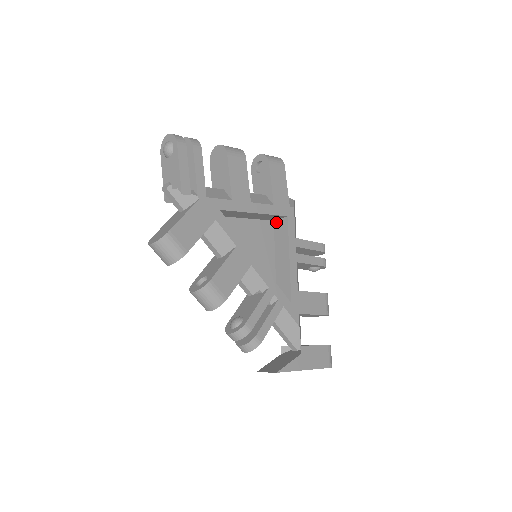
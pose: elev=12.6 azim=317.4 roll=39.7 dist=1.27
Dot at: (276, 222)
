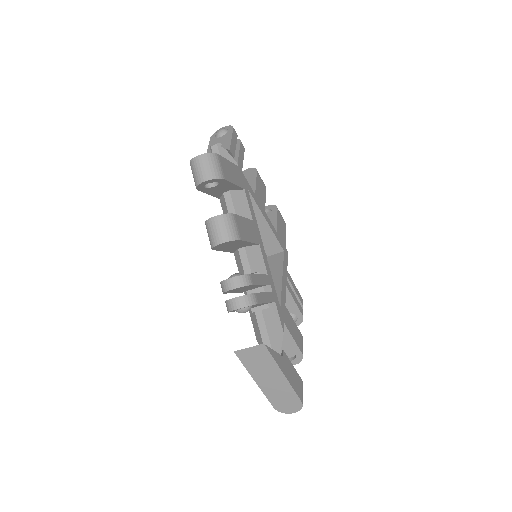
Dot at: (270, 257)
